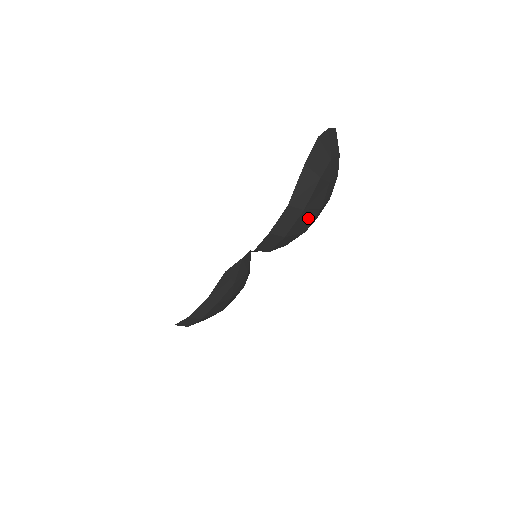
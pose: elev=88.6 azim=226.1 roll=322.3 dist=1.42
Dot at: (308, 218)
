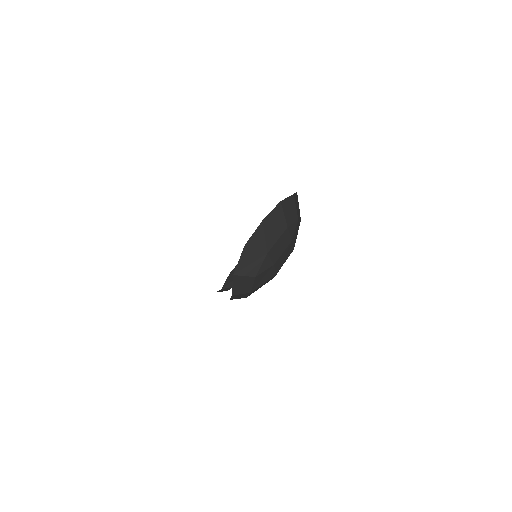
Dot at: occluded
